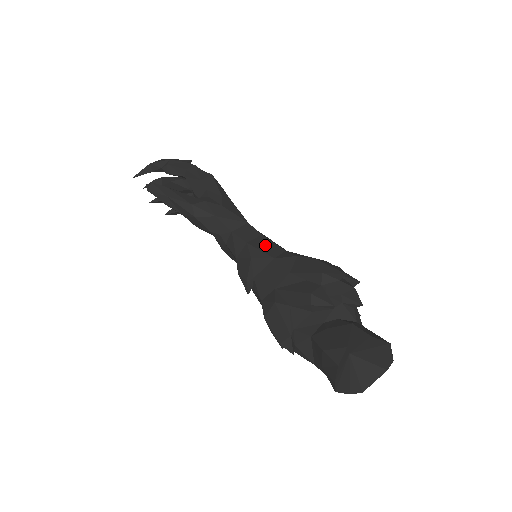
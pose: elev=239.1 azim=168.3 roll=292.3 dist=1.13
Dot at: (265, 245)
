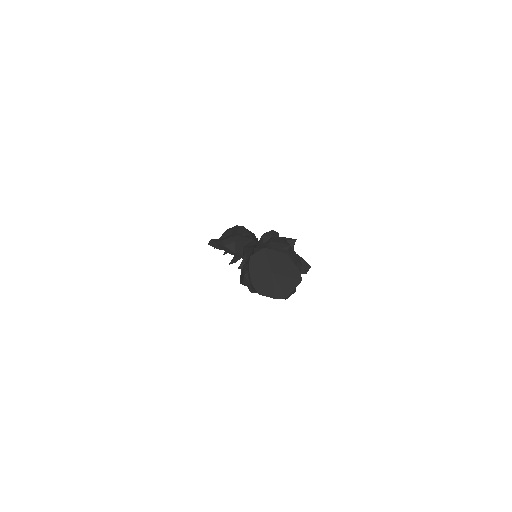
Dot at: occluded
